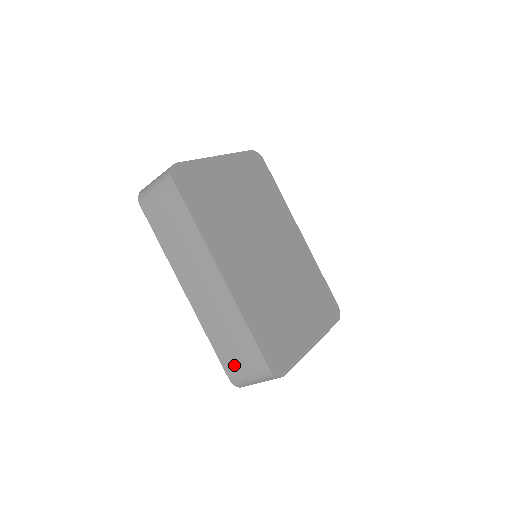
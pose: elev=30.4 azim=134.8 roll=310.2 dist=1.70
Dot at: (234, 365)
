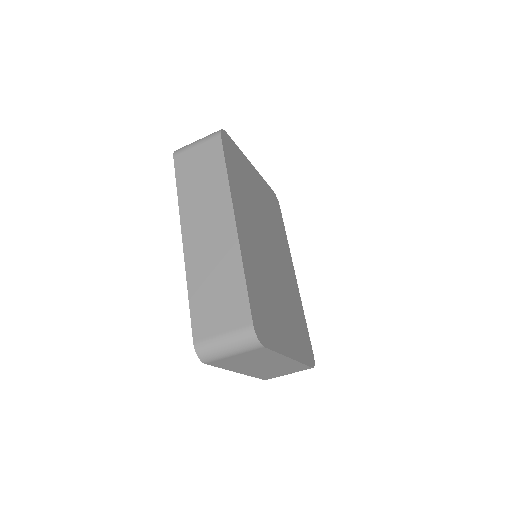
Dot at: (208, 322)
